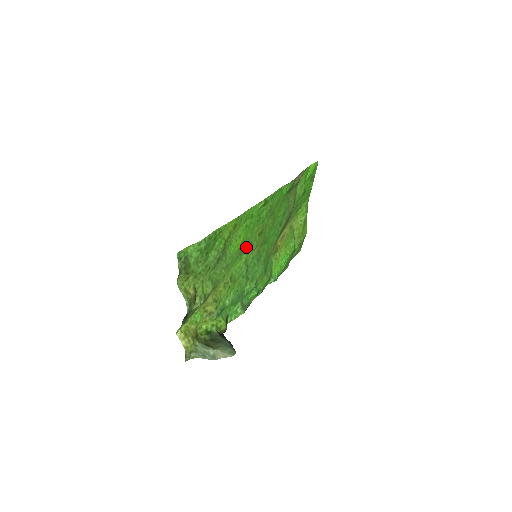
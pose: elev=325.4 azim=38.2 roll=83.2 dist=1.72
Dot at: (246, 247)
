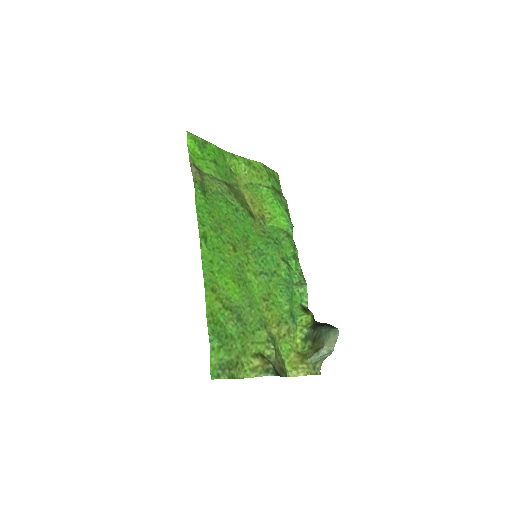
Dot at: (241, 273)
